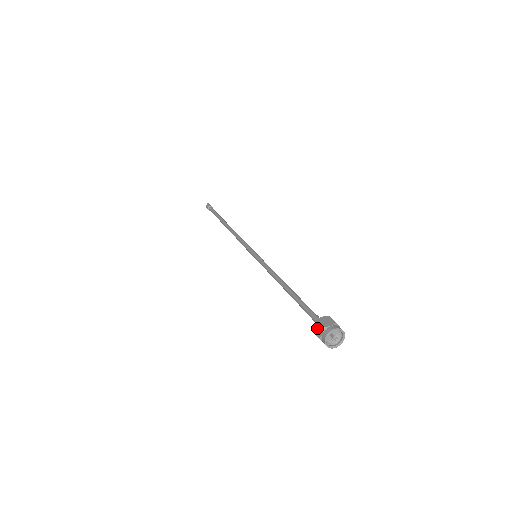
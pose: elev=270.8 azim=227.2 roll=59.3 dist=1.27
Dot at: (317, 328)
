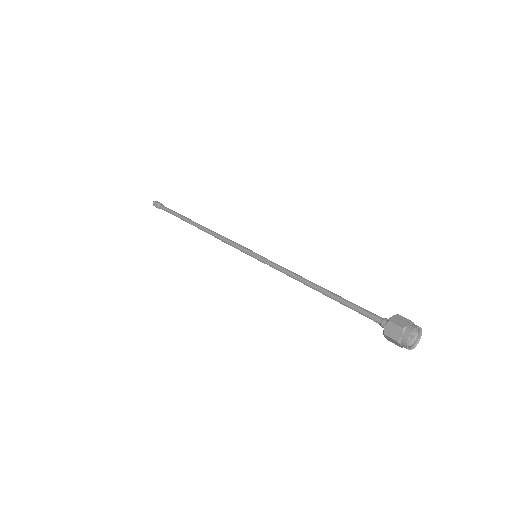
Dot at: (391, 330)
